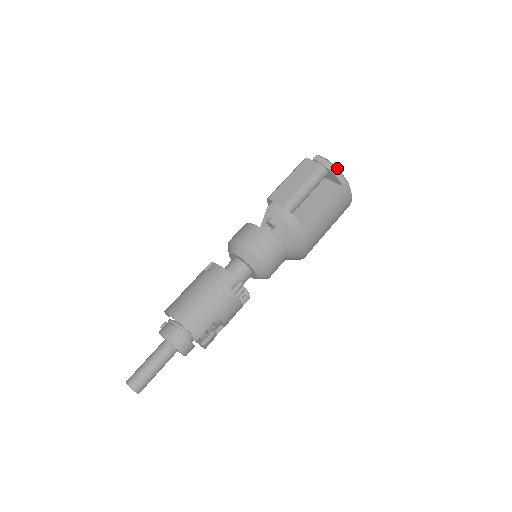
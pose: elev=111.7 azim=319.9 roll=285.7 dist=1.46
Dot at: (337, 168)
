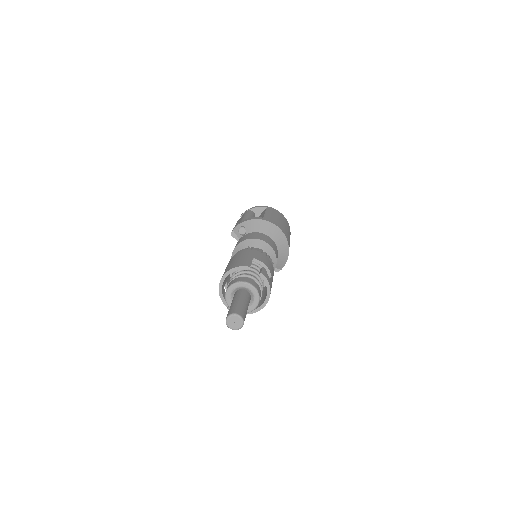
Dot at: occluded
